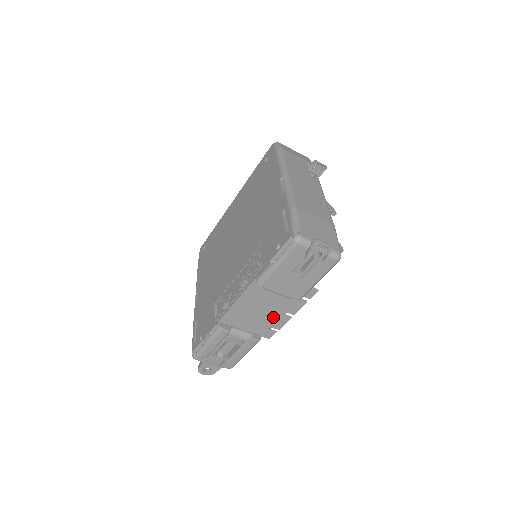
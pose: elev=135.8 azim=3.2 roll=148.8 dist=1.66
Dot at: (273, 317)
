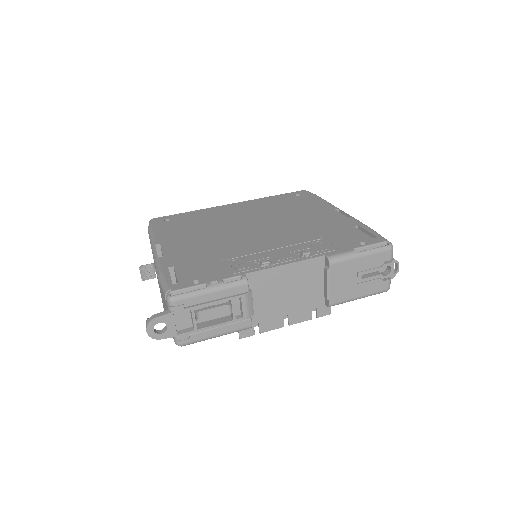
Dot at: (283, 311)
